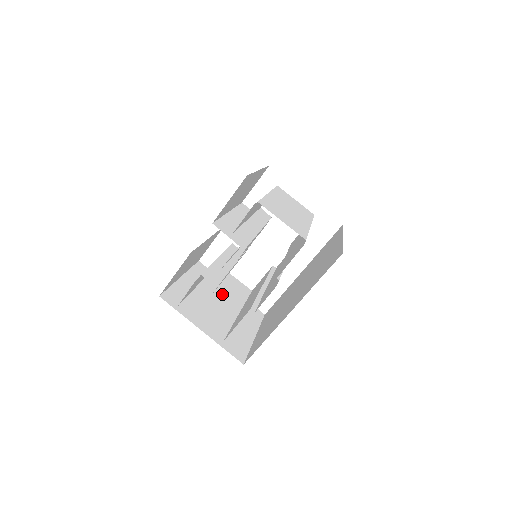
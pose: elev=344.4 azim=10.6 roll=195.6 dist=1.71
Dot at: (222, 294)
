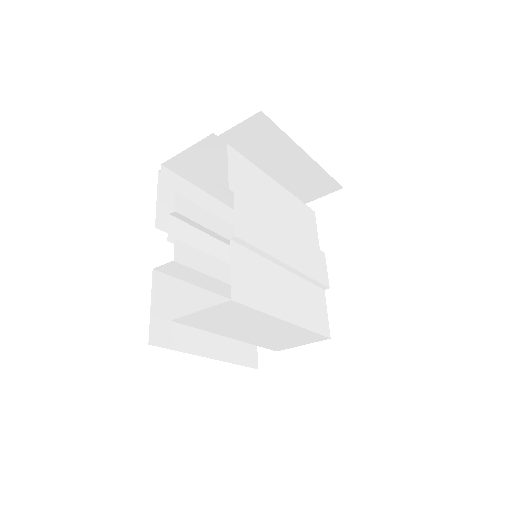
Dot at: (260, 331)
